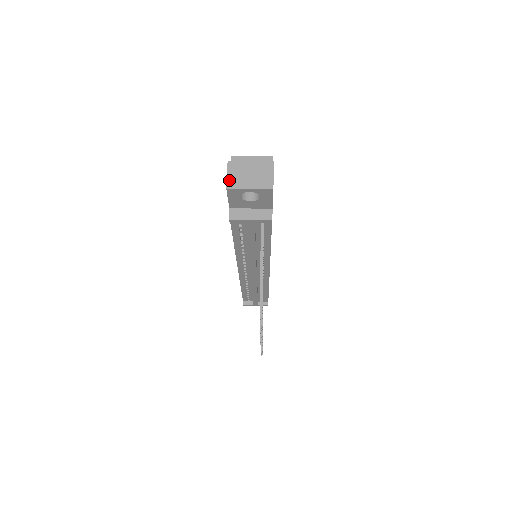
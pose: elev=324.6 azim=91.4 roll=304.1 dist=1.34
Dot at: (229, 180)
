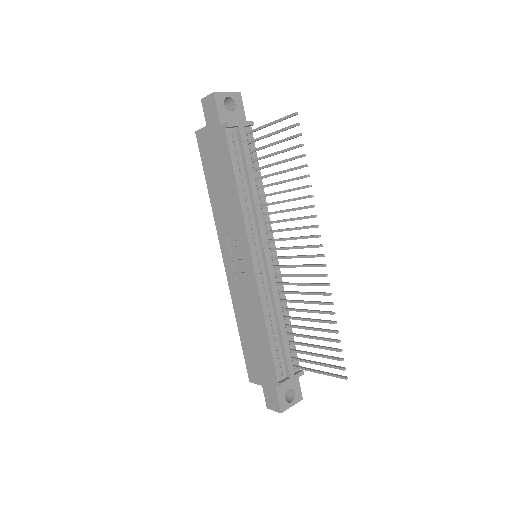
Dot at: (211, 94)
